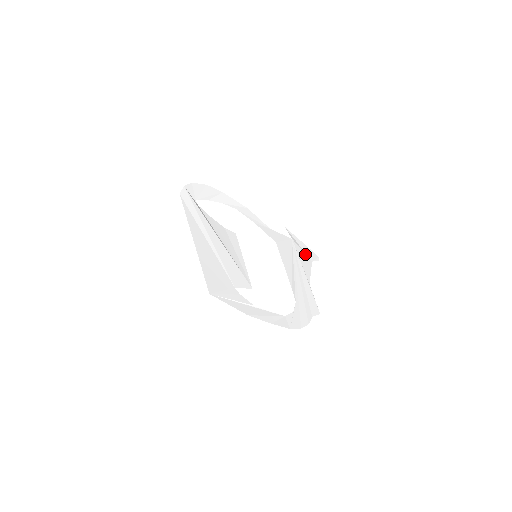
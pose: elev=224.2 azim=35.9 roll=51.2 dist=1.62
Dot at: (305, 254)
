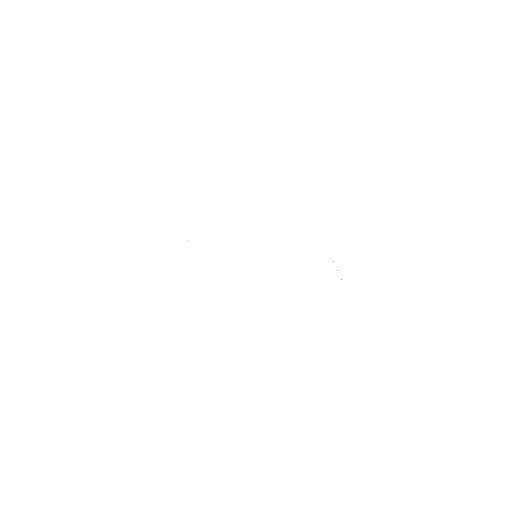
Dot at: (284, 150)
